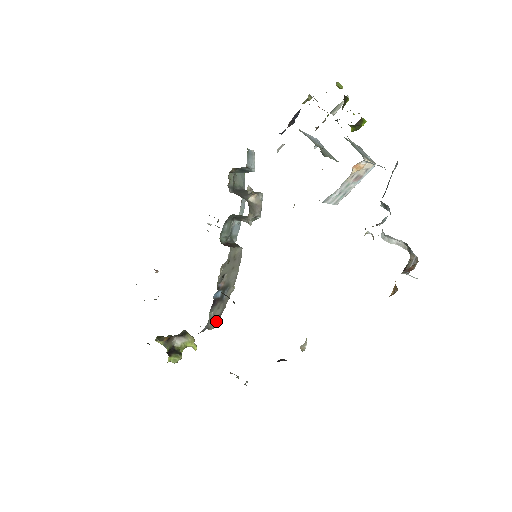
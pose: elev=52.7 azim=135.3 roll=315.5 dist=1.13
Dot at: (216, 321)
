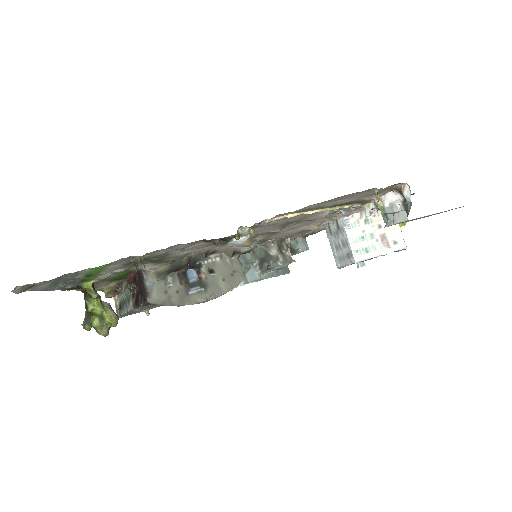
Dot at: (162, 300)
